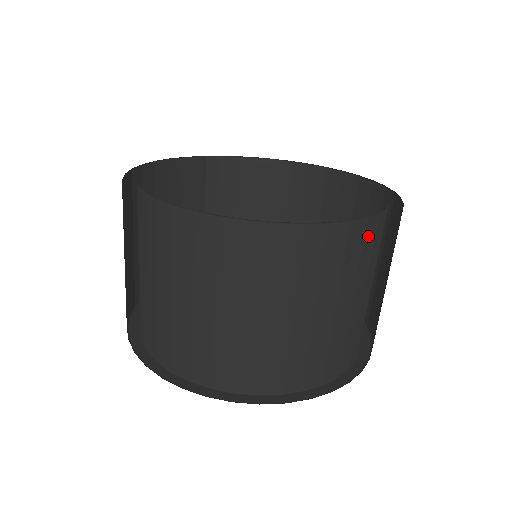
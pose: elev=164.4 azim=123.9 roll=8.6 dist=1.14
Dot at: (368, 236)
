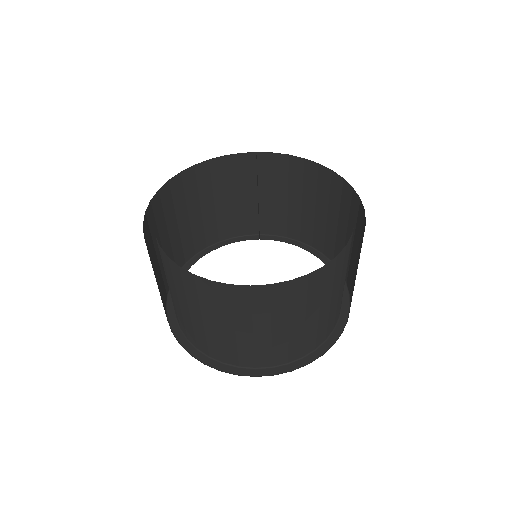
Dot at: (278, 294)
